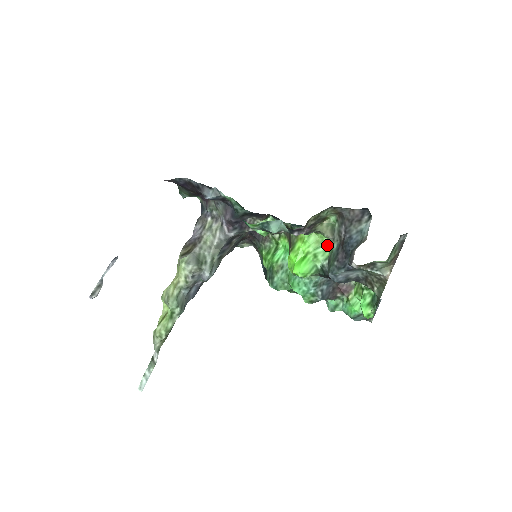
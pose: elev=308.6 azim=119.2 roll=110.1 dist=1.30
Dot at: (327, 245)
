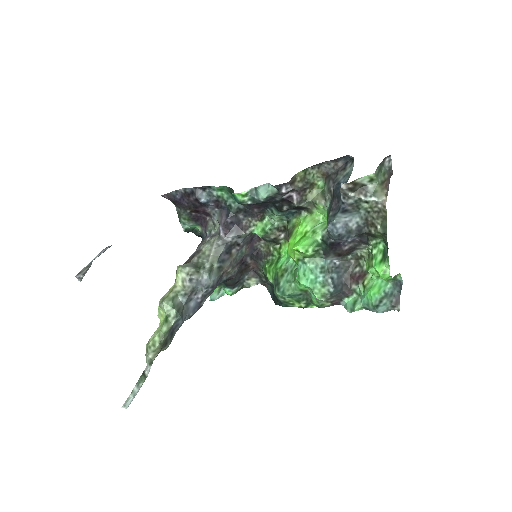
Dot at: (324, 221)
